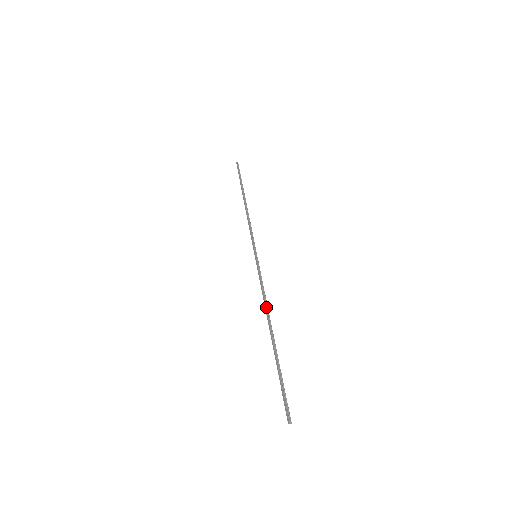
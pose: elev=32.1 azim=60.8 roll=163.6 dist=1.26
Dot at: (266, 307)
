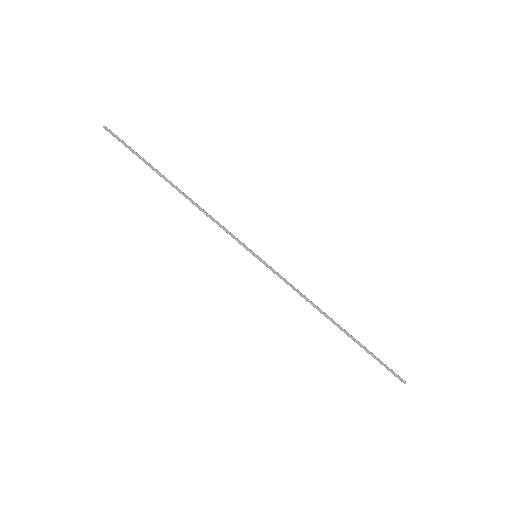
Dot at: (315, 305)
